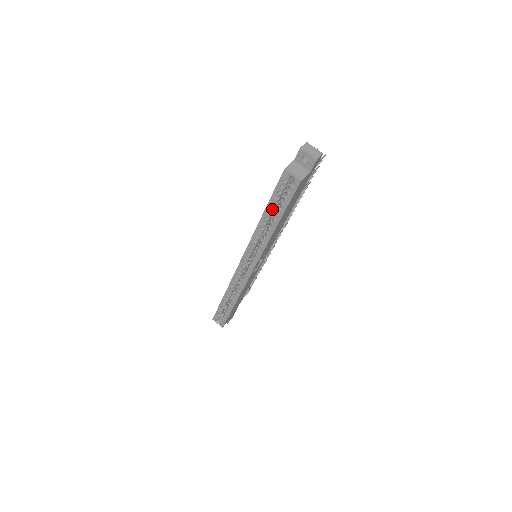
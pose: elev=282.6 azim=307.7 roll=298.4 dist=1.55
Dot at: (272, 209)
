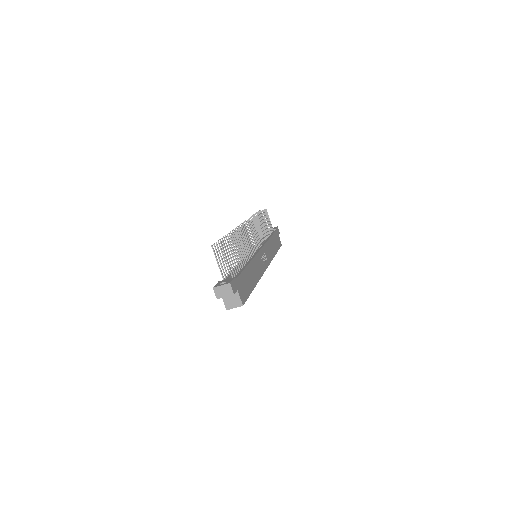
Dot at: occluded
